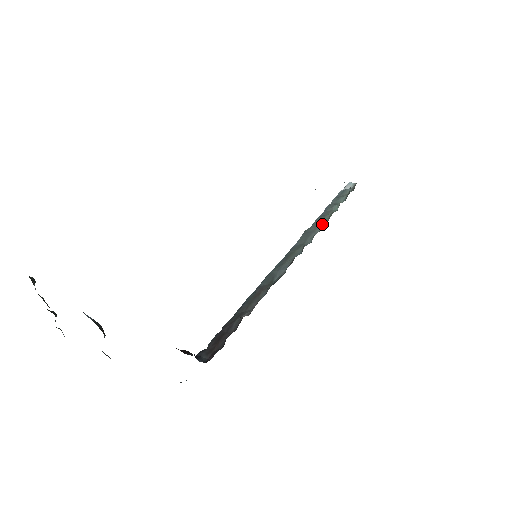
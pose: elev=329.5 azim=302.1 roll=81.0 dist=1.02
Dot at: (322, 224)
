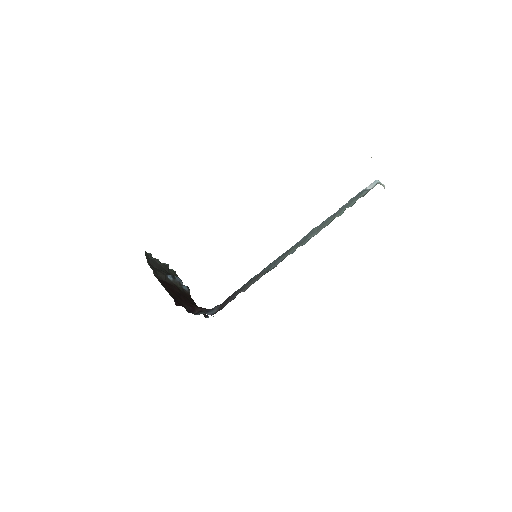
Dot at: (323, 227)
